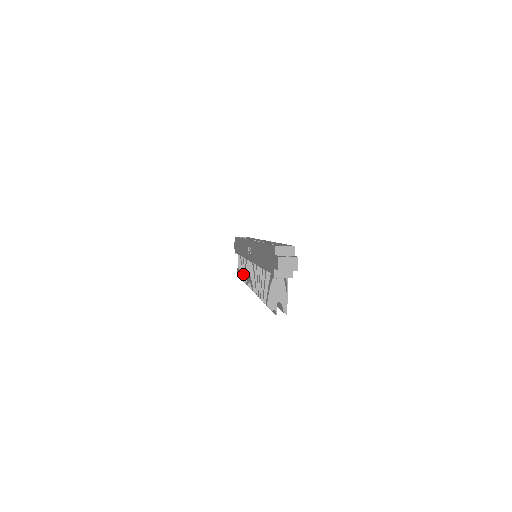
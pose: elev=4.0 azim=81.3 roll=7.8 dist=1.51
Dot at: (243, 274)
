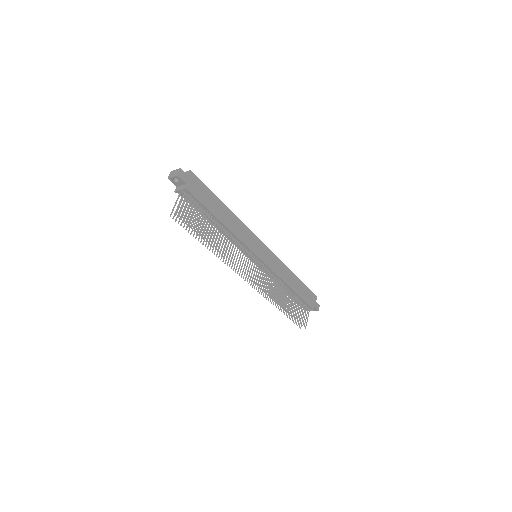
Dot at: occluded
